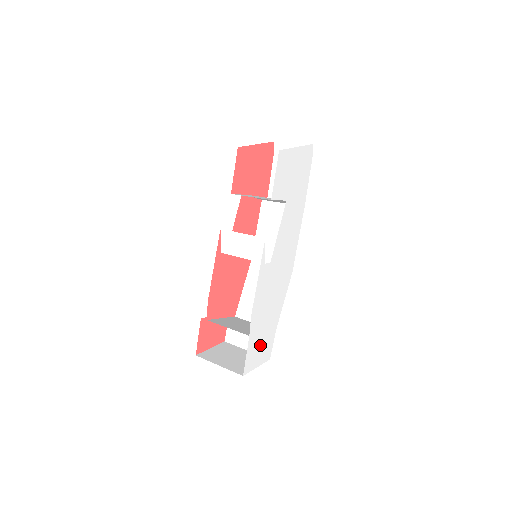
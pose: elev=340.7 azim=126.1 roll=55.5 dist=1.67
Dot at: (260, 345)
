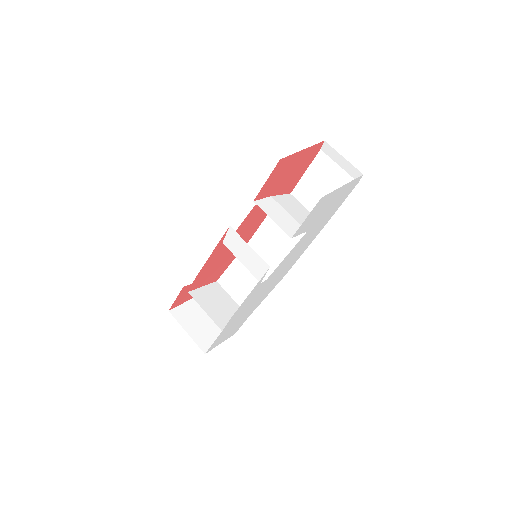
Dot at: (229, 331)
